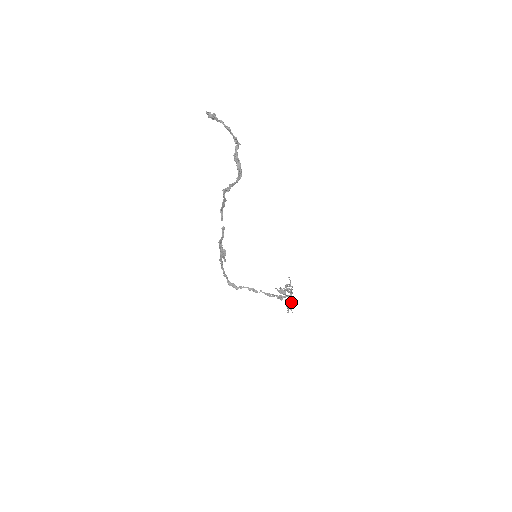
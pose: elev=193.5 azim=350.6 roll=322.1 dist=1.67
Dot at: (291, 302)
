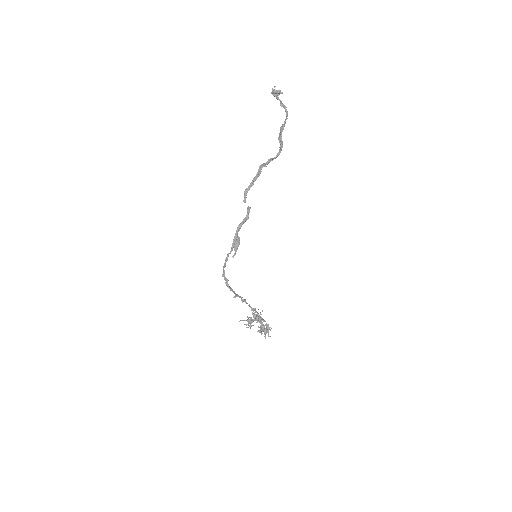
Dot at: occluded
